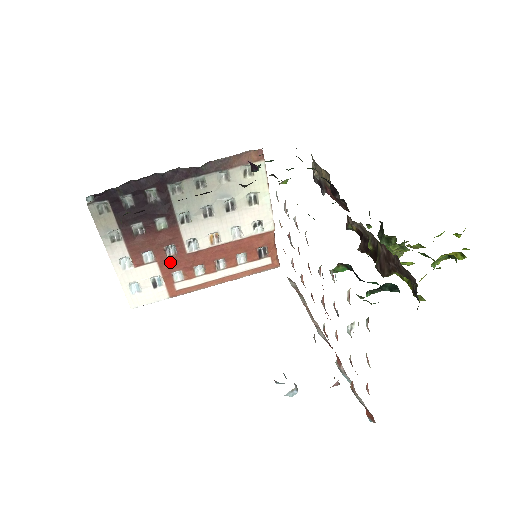
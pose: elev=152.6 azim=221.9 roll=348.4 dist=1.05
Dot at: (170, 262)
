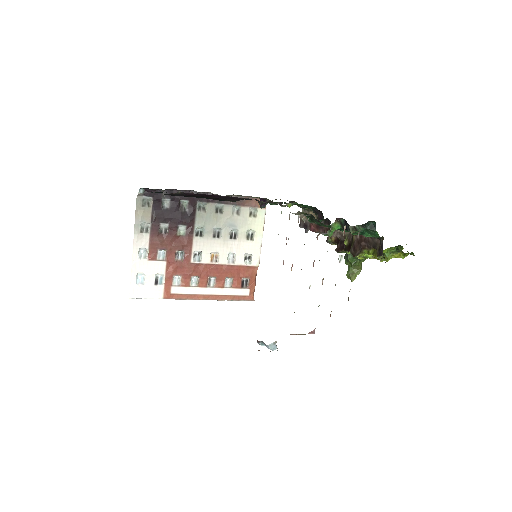
Dot at: (176, 265)
